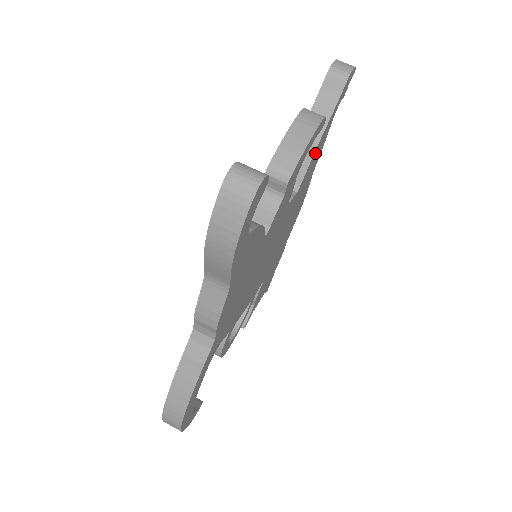
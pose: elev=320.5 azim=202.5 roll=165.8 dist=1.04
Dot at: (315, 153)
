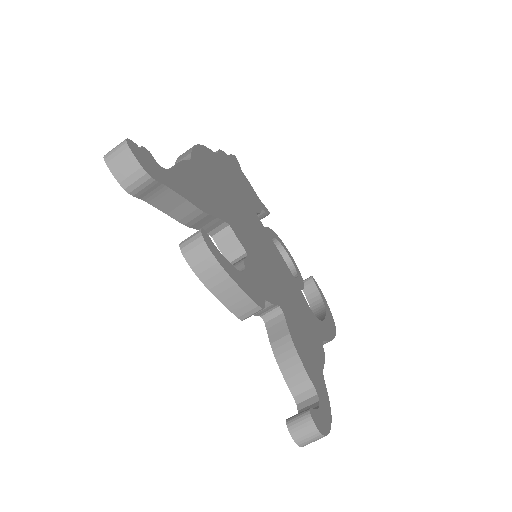
Dot at: (203, 205)
